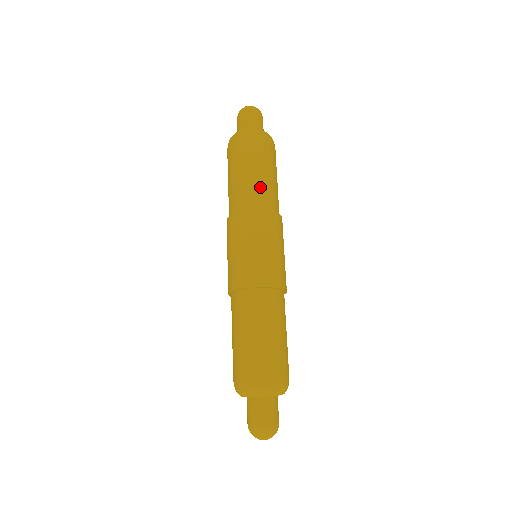
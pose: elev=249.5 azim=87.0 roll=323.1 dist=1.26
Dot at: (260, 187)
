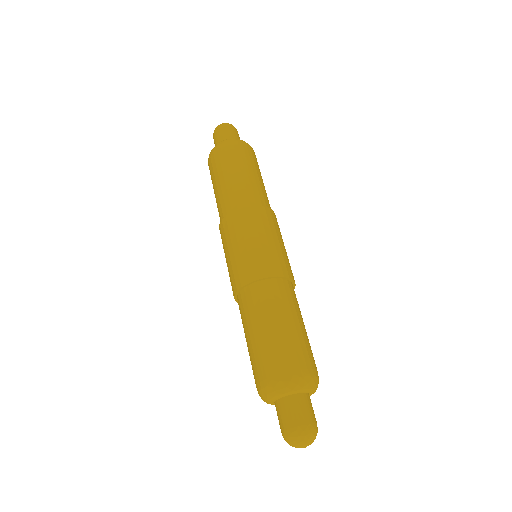
Dot at: (234, 189)
